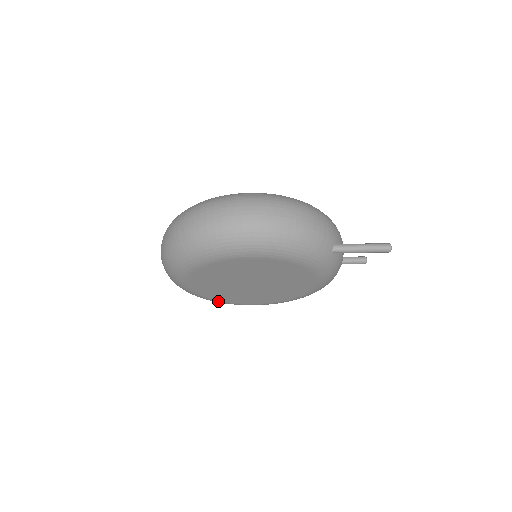
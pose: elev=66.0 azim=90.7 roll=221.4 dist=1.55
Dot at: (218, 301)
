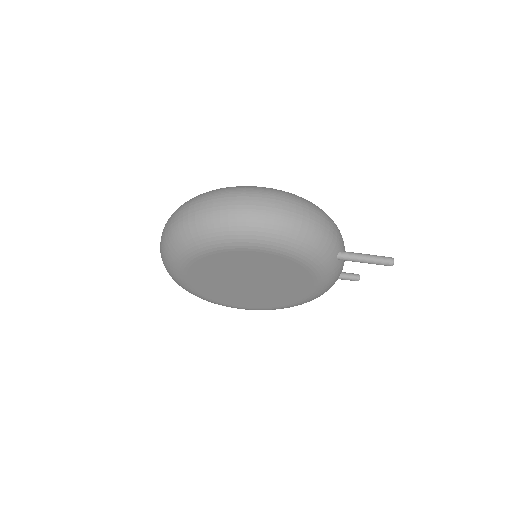
Dot at: (208, 299)
